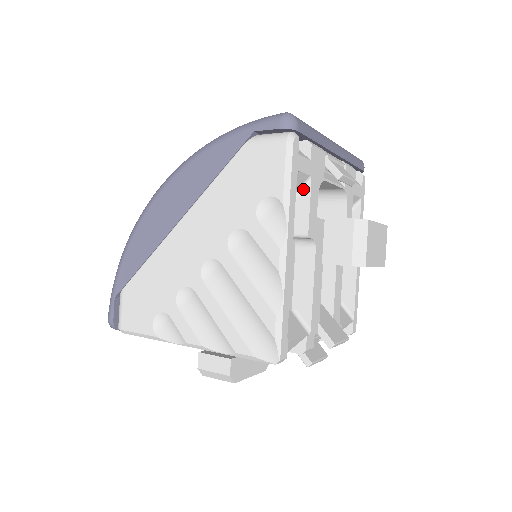
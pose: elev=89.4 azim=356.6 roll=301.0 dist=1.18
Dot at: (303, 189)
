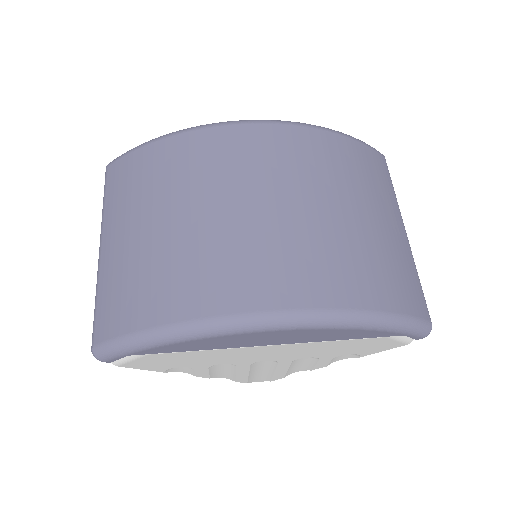
Dot at: occluded
